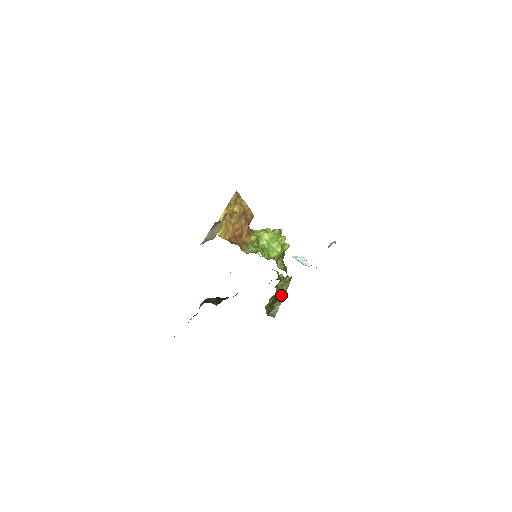
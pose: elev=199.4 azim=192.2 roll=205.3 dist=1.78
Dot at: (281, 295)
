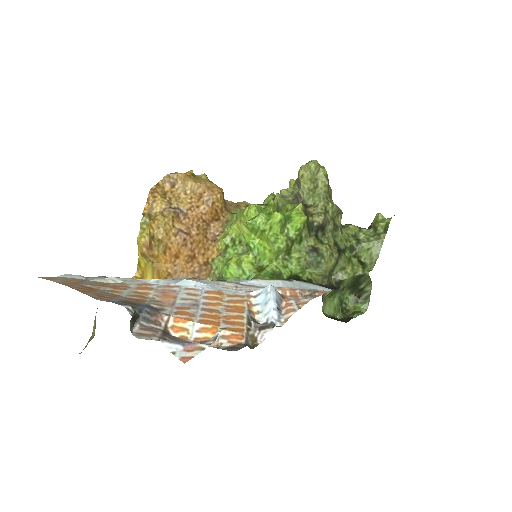
Dot at: (358, 277)
